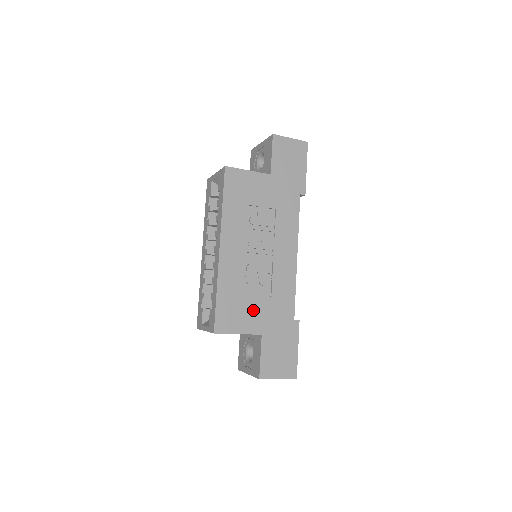
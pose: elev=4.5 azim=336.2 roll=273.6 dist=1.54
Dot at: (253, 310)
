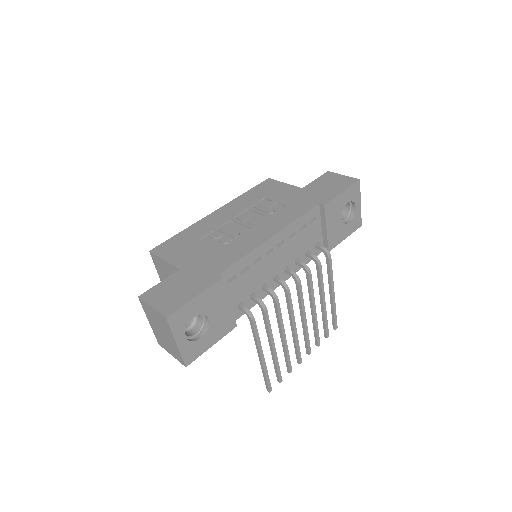
Dot at: (193, 252)
